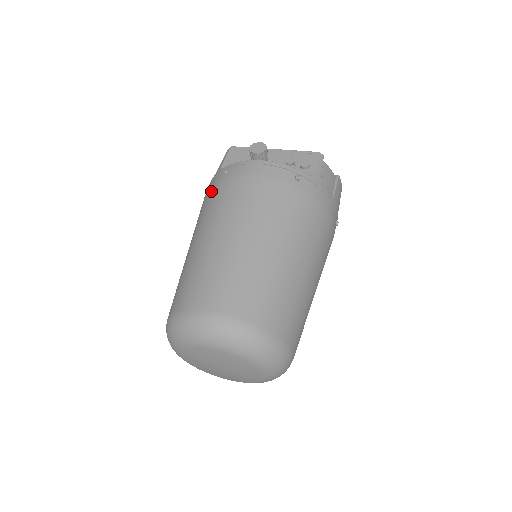
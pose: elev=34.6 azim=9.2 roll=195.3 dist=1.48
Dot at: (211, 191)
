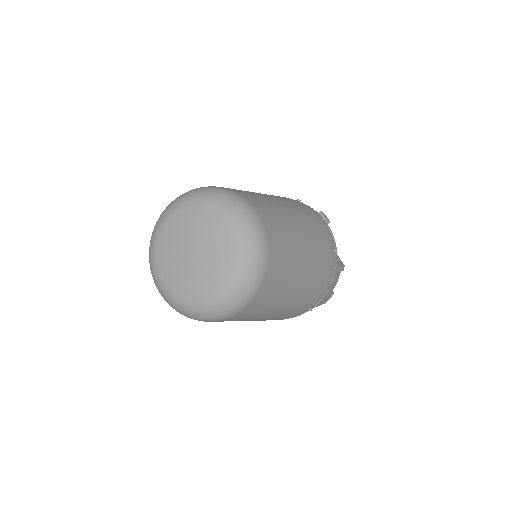
Dot at: occluded
